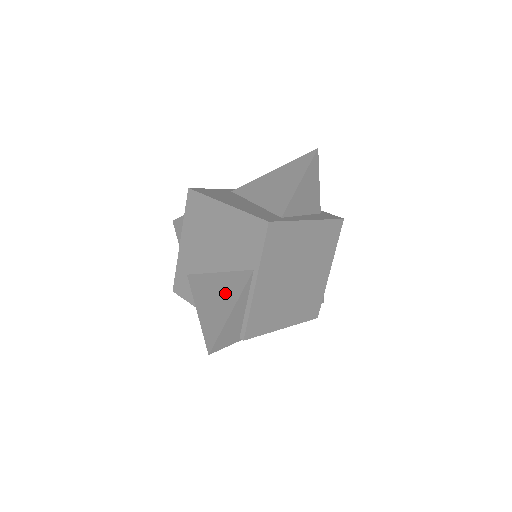
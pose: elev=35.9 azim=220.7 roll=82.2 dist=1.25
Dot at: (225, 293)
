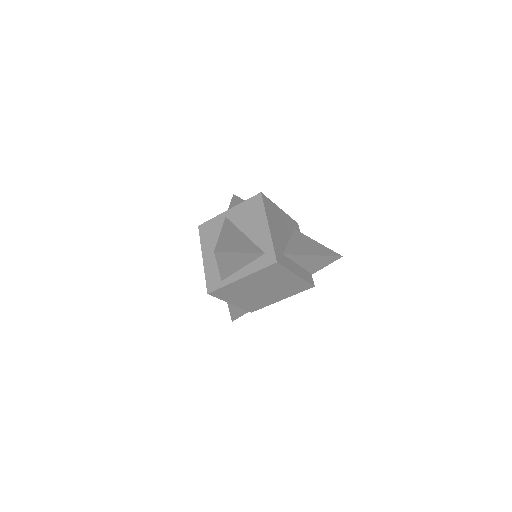
Dot at: occluded
